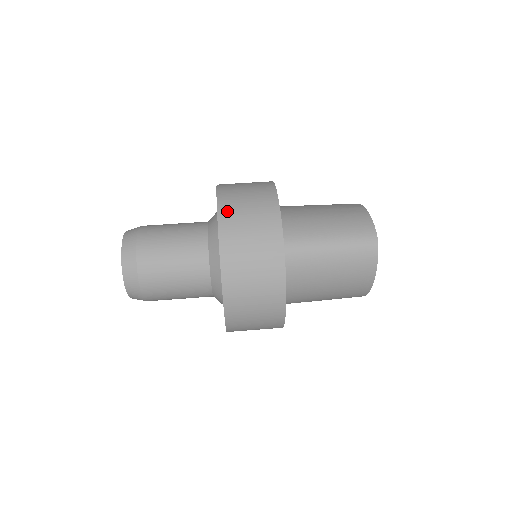
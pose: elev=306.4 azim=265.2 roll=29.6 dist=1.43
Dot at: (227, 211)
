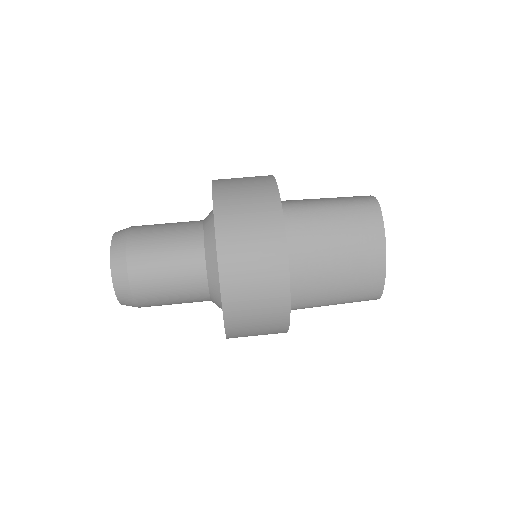
Dot at: (221, 179)
